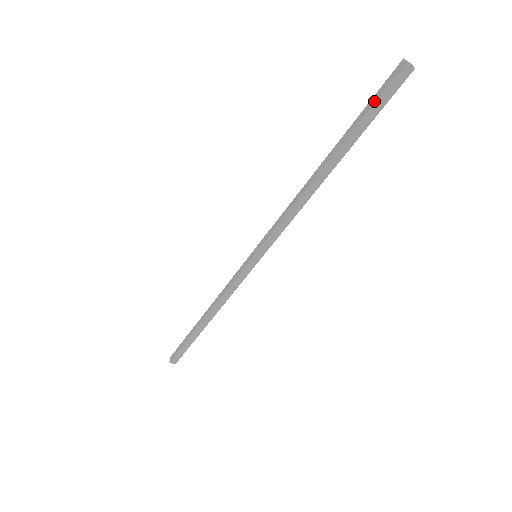
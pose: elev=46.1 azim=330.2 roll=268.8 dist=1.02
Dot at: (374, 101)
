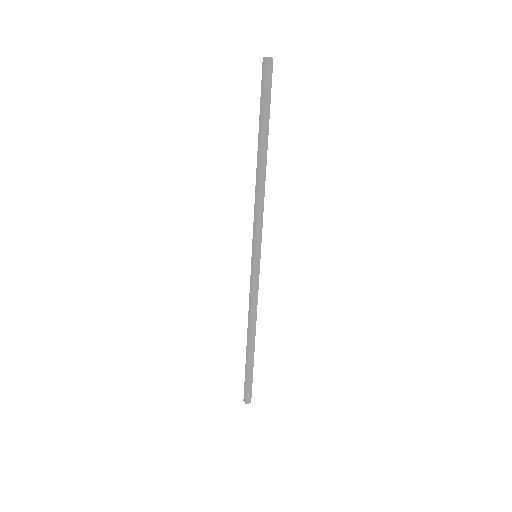
Dot at: (263, 92)
